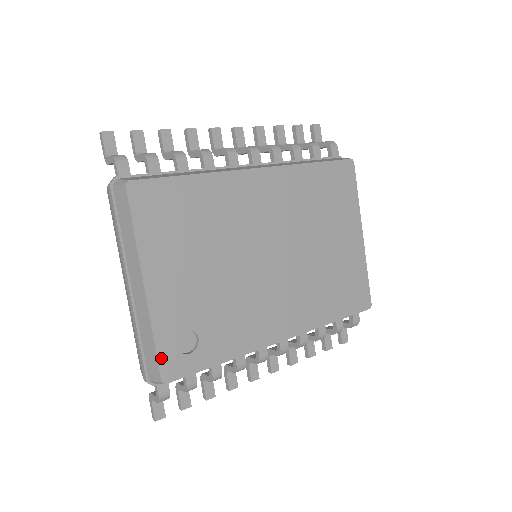
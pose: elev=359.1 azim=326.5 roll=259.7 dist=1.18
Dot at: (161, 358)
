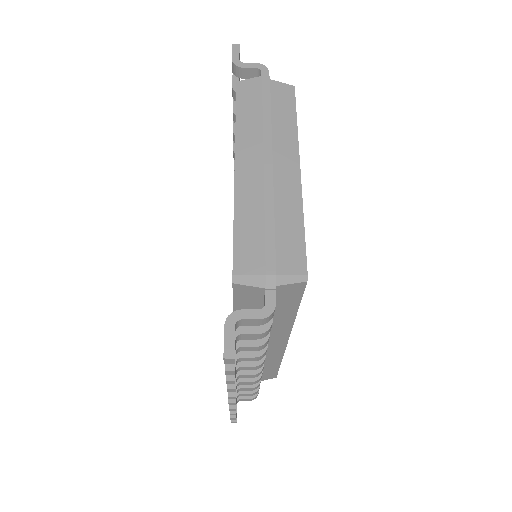
Dot at: (305, 249)
